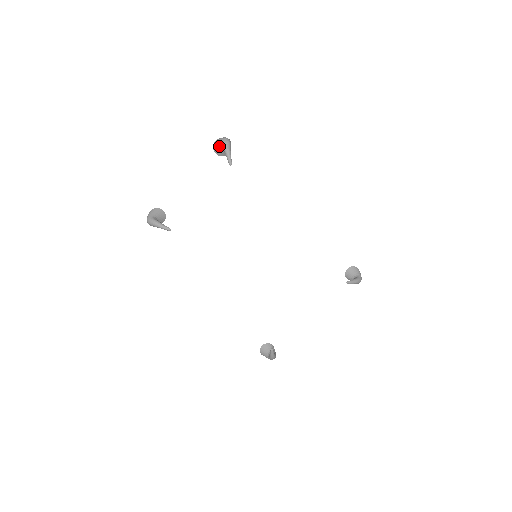
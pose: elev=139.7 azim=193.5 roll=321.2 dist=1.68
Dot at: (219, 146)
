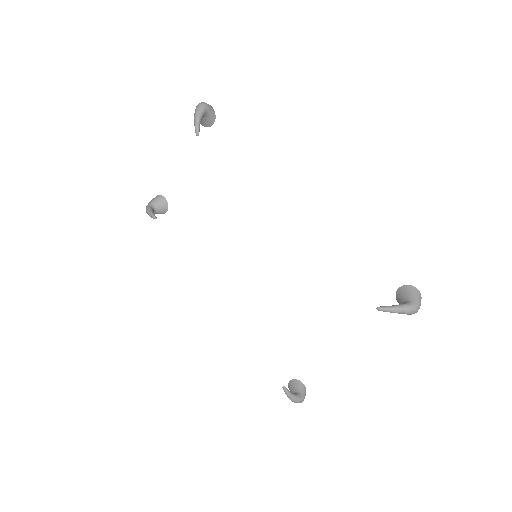
Dot at: occluded
